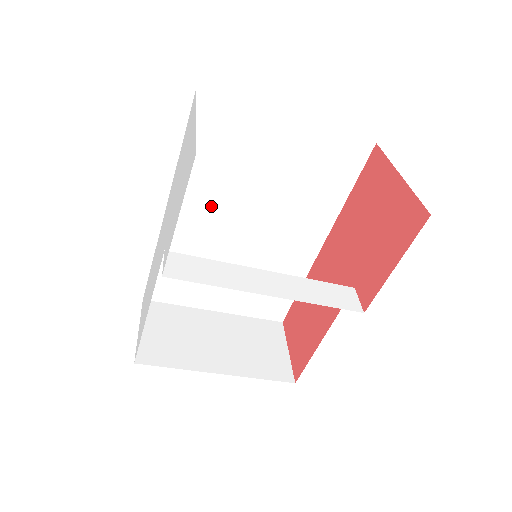
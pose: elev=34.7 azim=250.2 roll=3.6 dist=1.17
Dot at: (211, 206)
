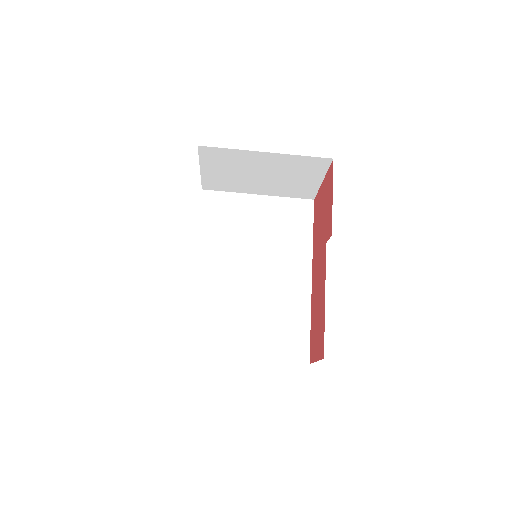
Dot at: (223, 259)
